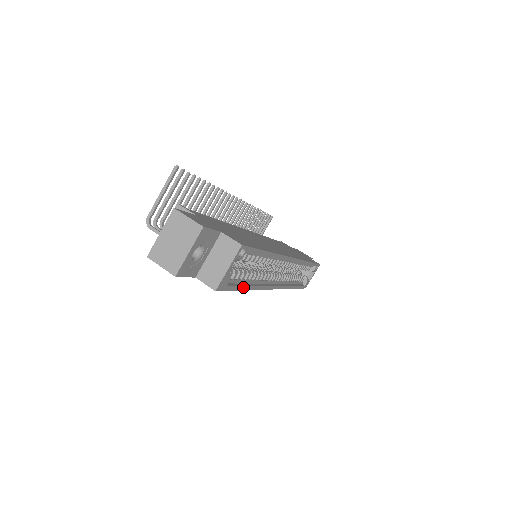
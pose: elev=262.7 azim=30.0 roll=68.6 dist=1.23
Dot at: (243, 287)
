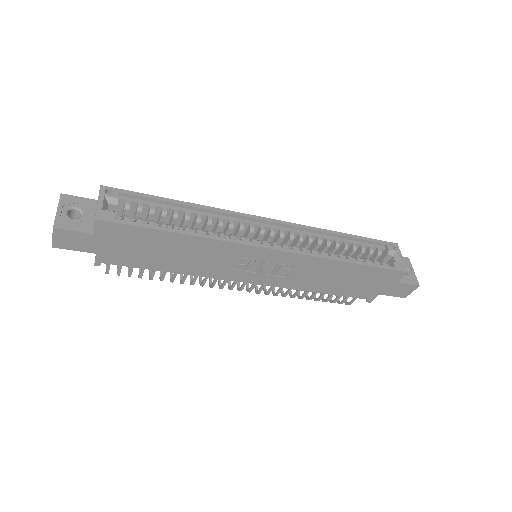
Dot at: (164, 228)
